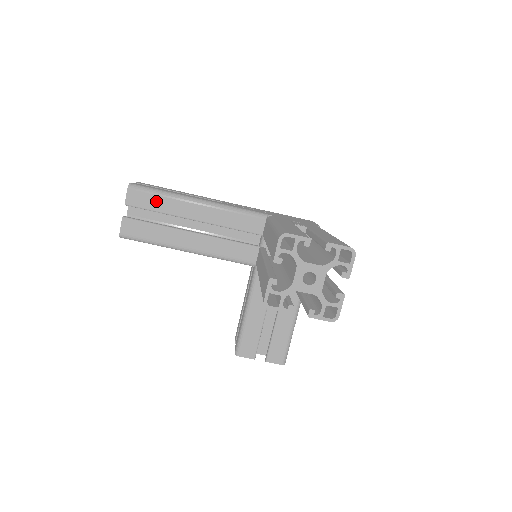
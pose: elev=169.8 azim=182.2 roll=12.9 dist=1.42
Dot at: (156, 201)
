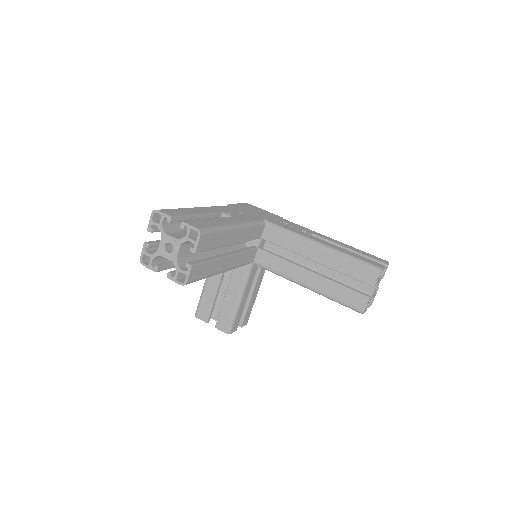
Dot at: (215, 239)
